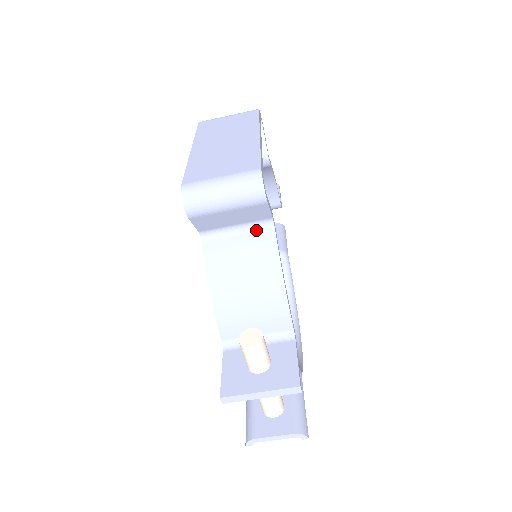
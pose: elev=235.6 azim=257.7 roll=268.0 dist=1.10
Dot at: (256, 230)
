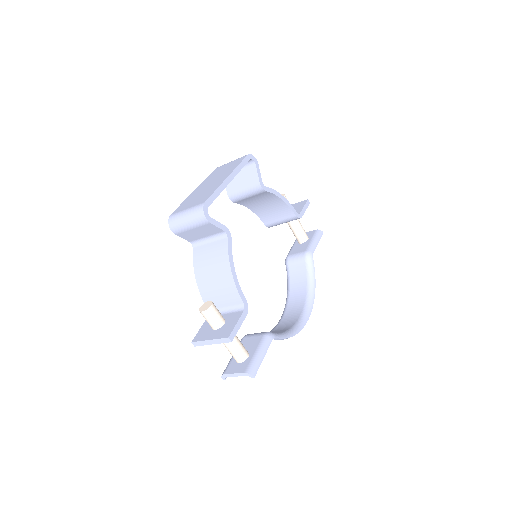
Dot at: (218, 239)
